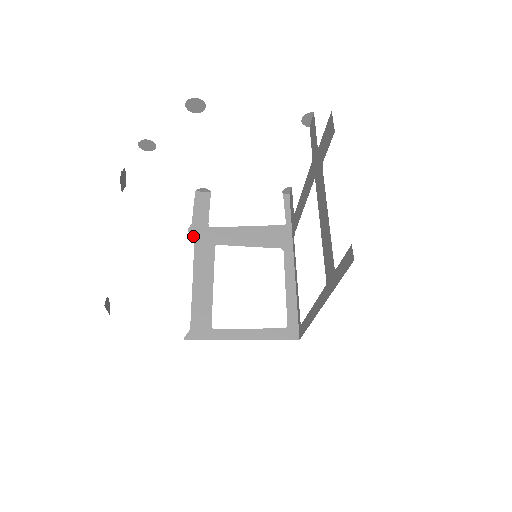
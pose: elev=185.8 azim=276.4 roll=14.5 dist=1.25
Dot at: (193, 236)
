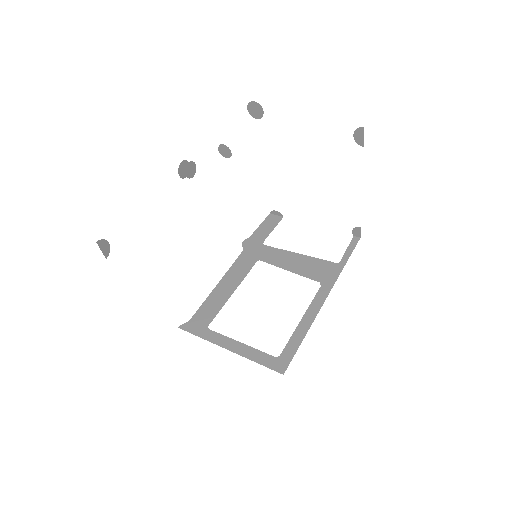
Dot at: (244, 247)
